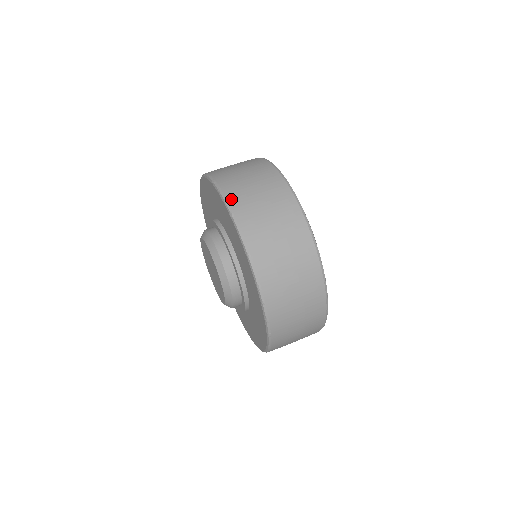
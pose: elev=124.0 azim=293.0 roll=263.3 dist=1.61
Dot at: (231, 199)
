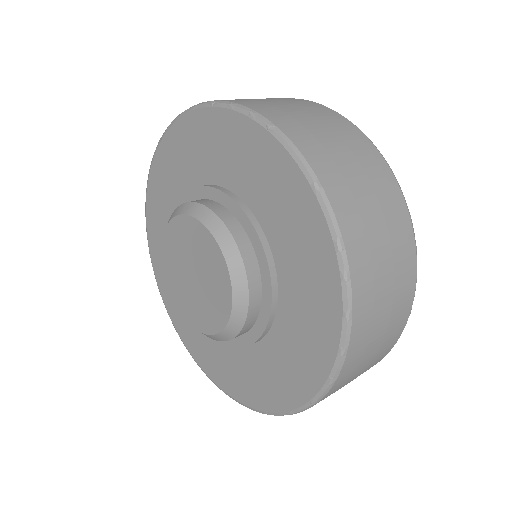
Dot at: (261, 111)
